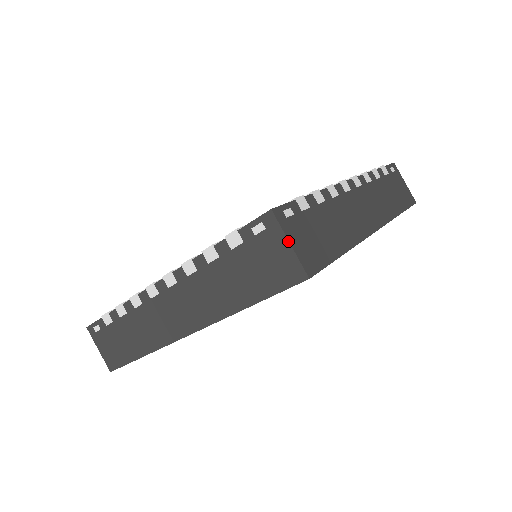
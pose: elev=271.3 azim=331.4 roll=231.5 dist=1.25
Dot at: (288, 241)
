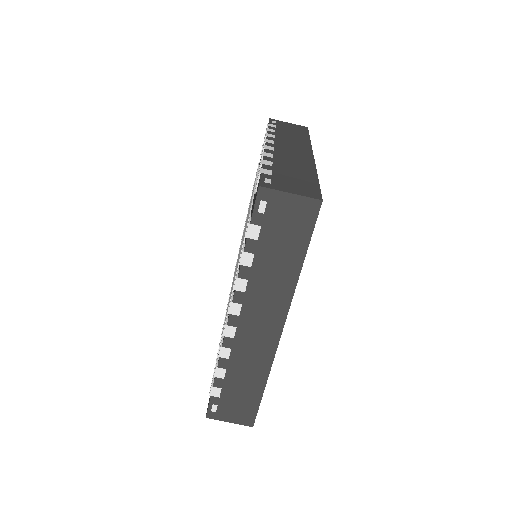
Dot at: (288, 193)
